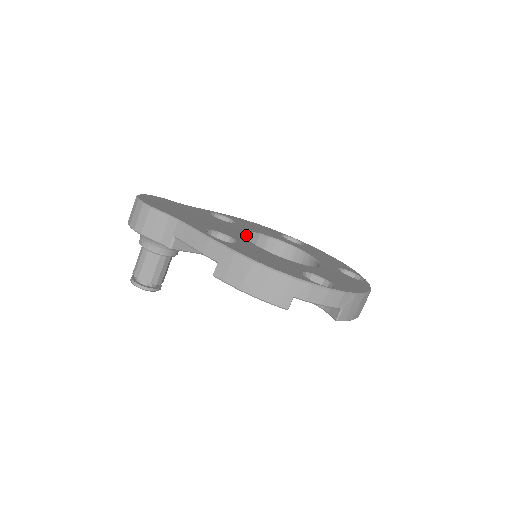
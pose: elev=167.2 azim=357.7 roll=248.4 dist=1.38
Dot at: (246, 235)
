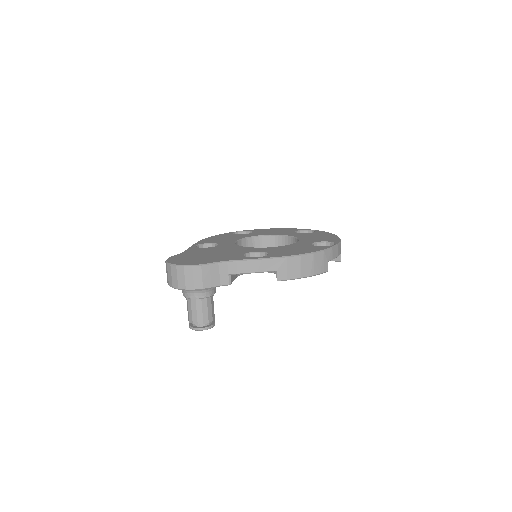
Dot at: occluded
